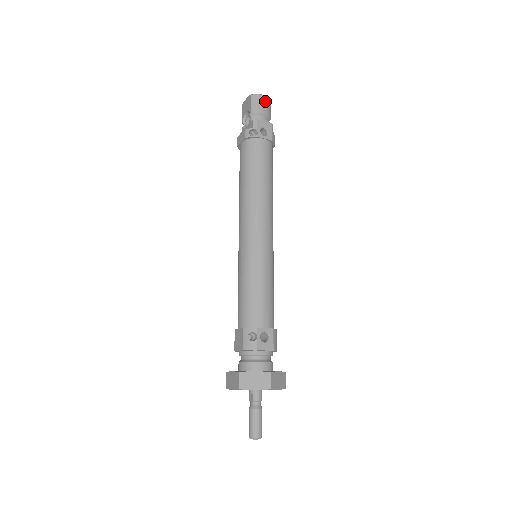
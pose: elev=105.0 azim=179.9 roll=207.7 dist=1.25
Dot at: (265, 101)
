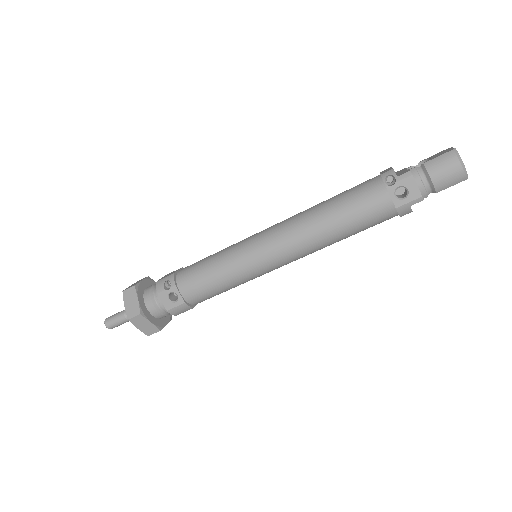
Dot at: (454, 172)
